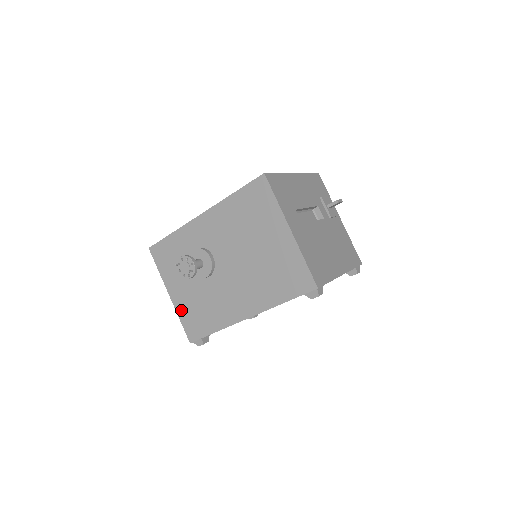
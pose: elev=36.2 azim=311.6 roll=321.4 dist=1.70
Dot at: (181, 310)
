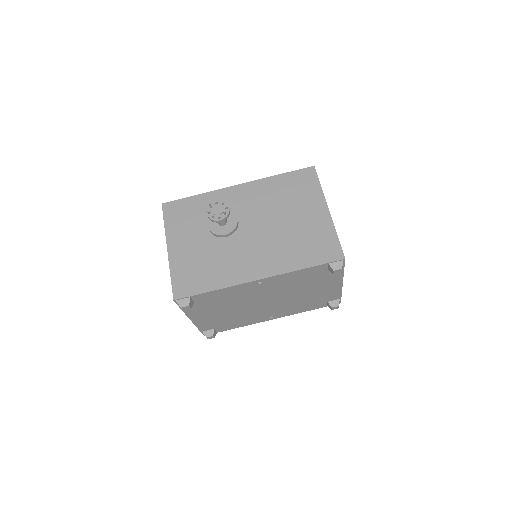
Dot at: (177, 265)
